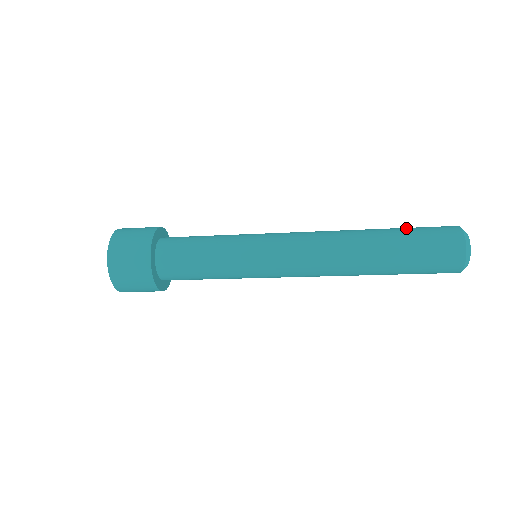
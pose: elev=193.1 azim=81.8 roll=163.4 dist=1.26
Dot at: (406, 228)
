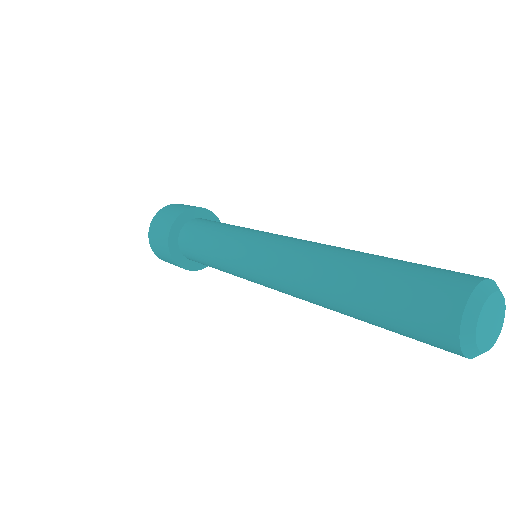
Dot at: occluded
